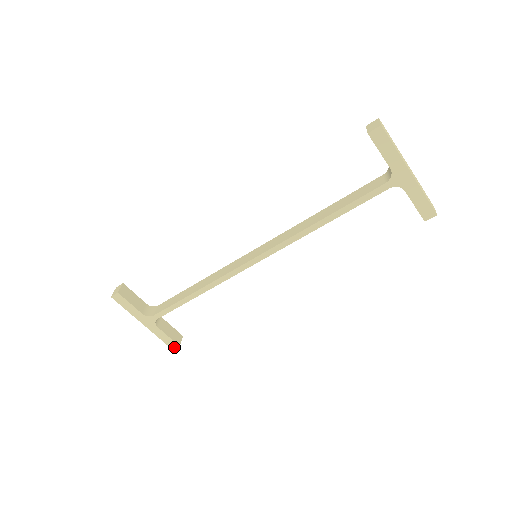
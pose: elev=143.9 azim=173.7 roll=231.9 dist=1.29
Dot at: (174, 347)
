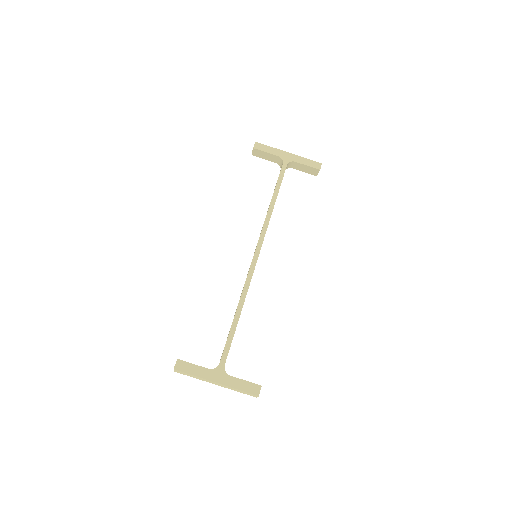
Dot at: (258, 391)
